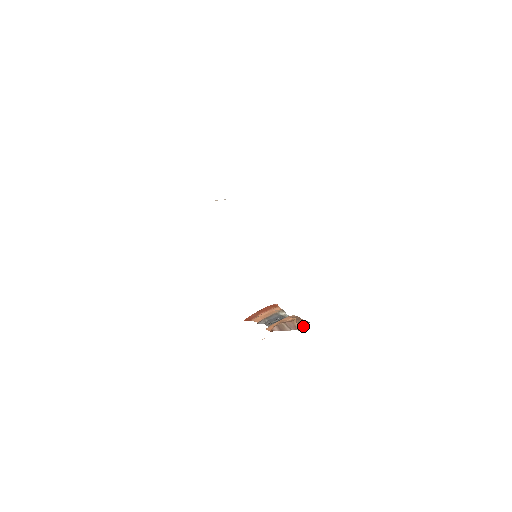
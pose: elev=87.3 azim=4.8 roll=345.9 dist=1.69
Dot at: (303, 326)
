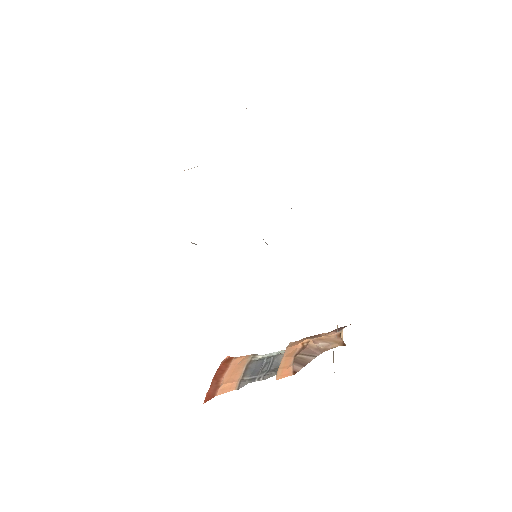
Dot at: (339, 336)
